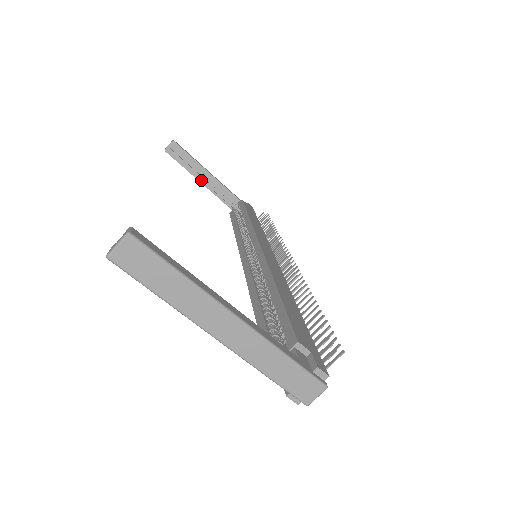
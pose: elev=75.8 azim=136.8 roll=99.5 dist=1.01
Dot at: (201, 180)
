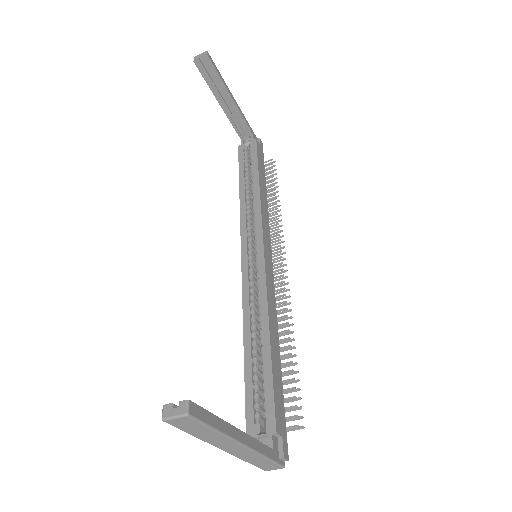
Dot at: (222, 103)
